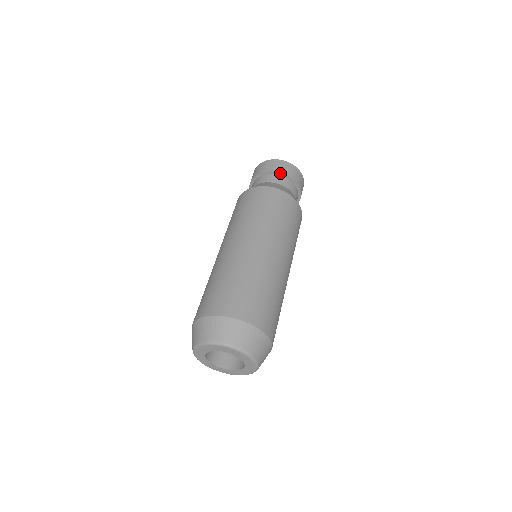
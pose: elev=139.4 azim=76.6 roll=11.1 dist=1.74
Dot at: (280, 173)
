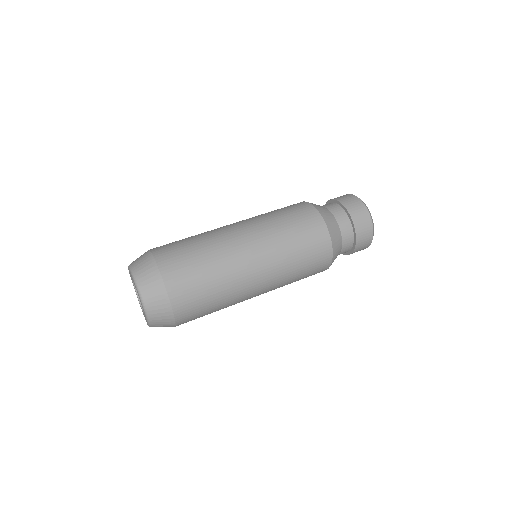
Dot at: (336, 201)
